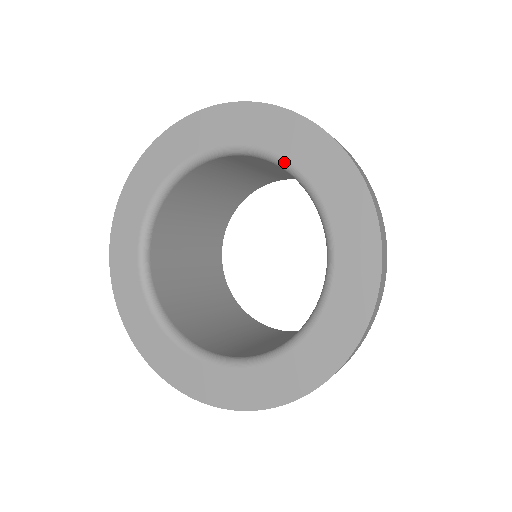
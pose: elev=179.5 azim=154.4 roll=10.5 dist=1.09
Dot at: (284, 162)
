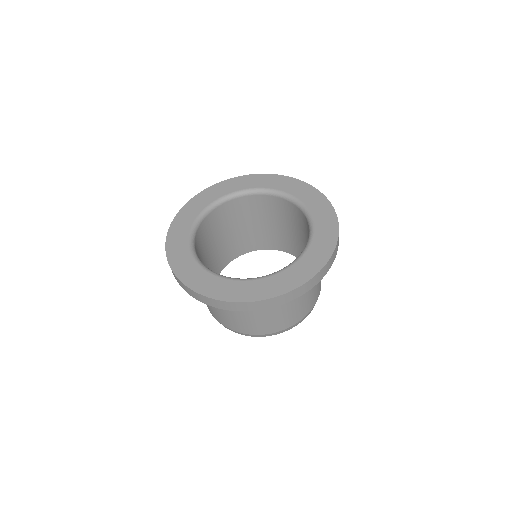
Dot at: (304, 205)
